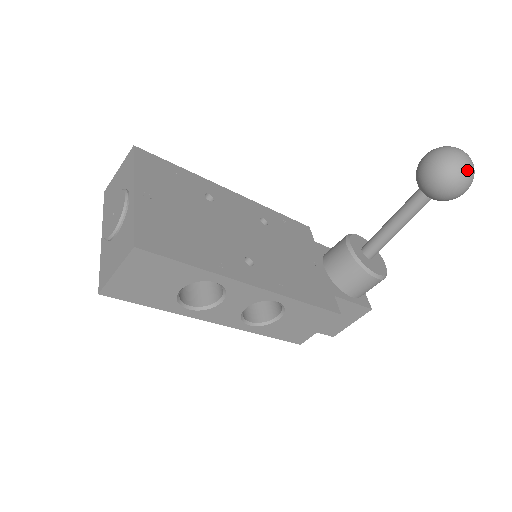
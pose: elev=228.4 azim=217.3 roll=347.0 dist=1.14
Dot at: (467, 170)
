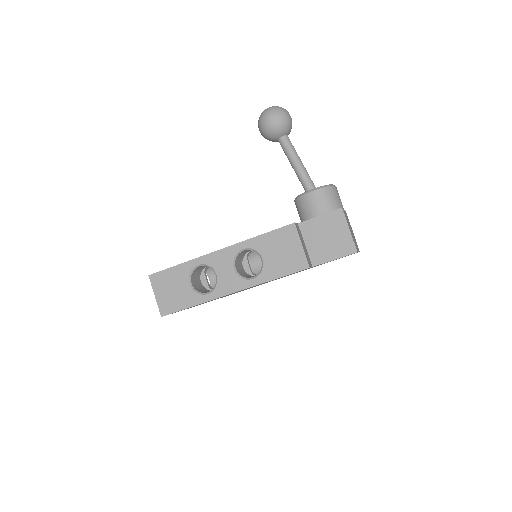
Dot at: (266, 111)
